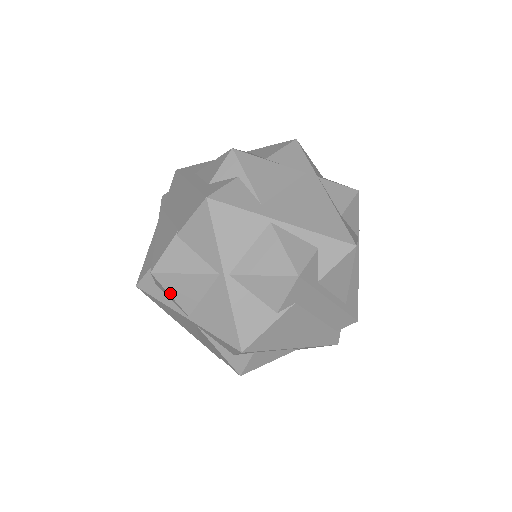
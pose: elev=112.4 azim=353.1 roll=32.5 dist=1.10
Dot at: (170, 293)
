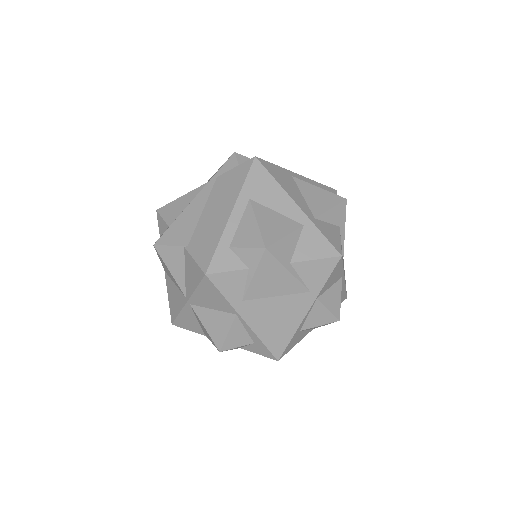
Dot at: (160, 259)
